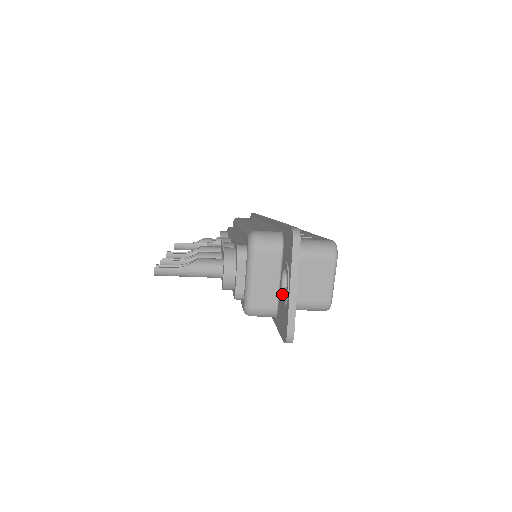
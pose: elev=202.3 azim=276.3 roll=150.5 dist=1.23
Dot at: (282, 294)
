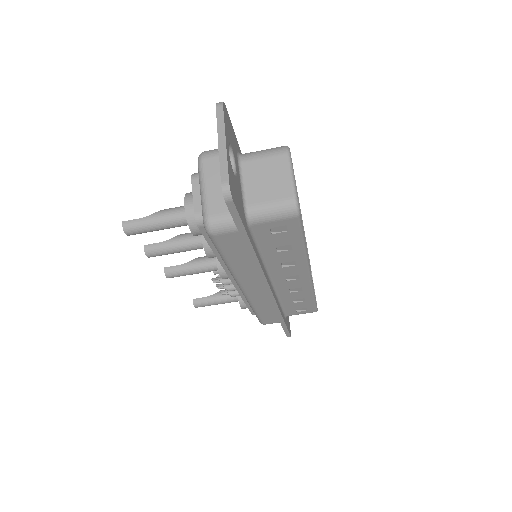
Dot at: occluded
